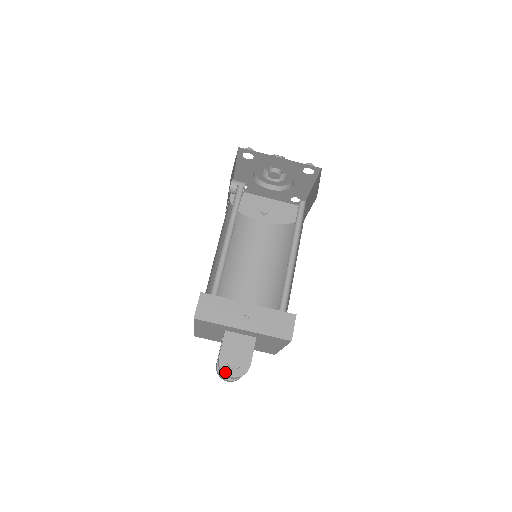
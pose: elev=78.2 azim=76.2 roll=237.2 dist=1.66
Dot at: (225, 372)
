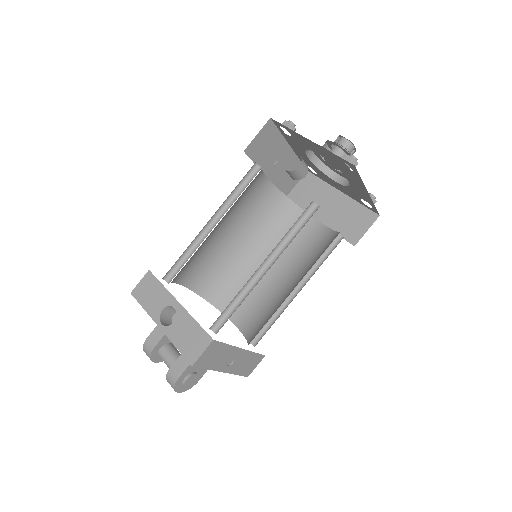
Dot at: (176, 390)
